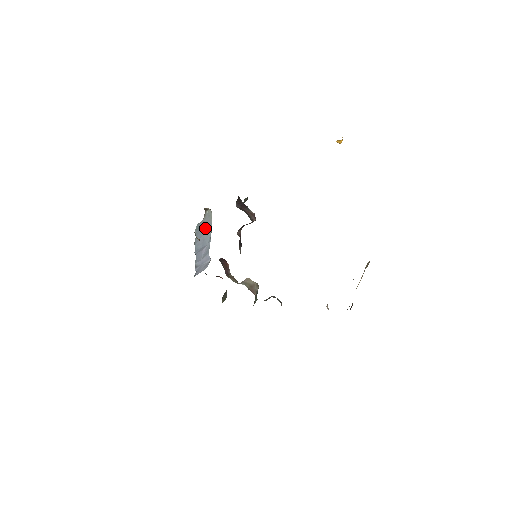
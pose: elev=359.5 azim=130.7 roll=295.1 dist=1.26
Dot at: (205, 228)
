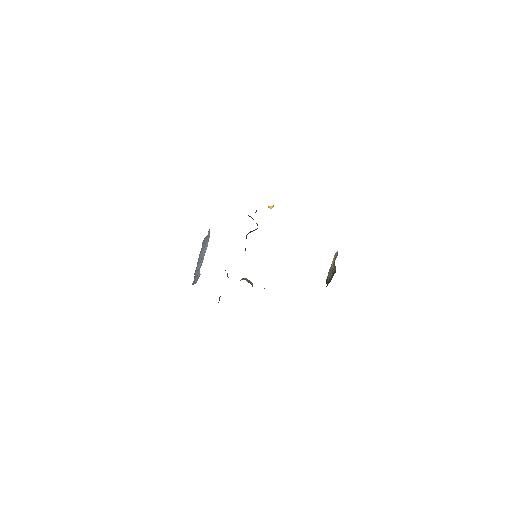
Dot at: (205, 244)
